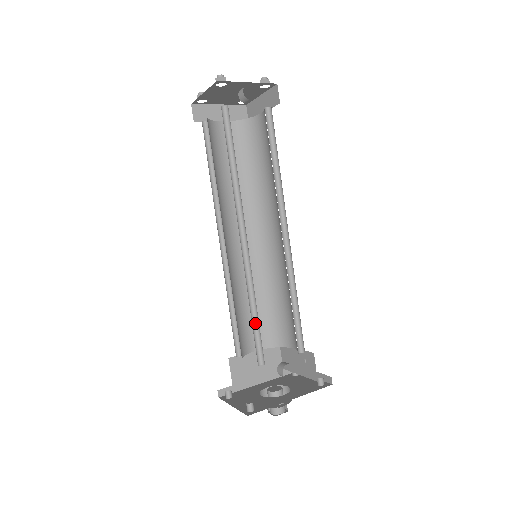
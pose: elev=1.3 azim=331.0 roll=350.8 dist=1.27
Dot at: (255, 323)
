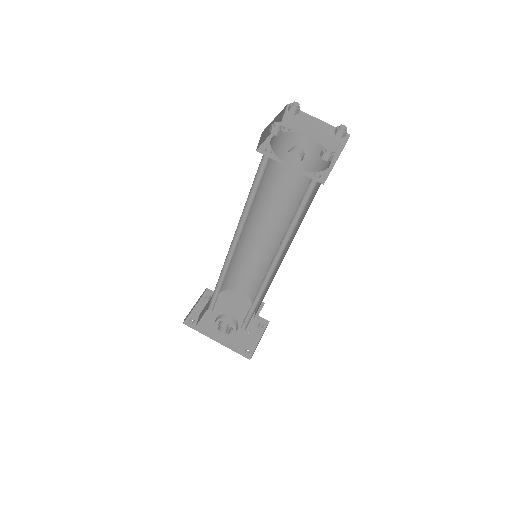
Dot at: (219, 291)
